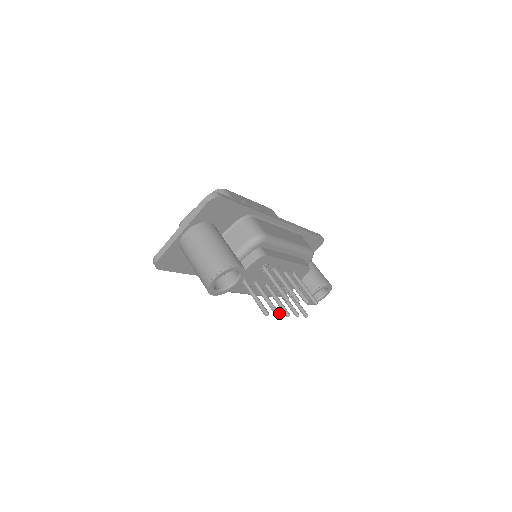
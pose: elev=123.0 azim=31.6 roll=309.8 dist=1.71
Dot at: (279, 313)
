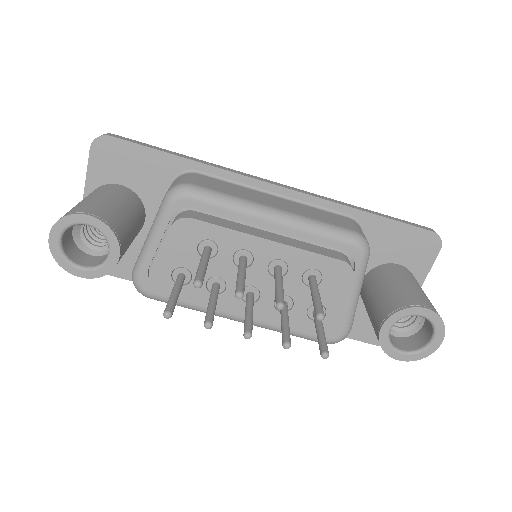
Dot at: (209, 321)
